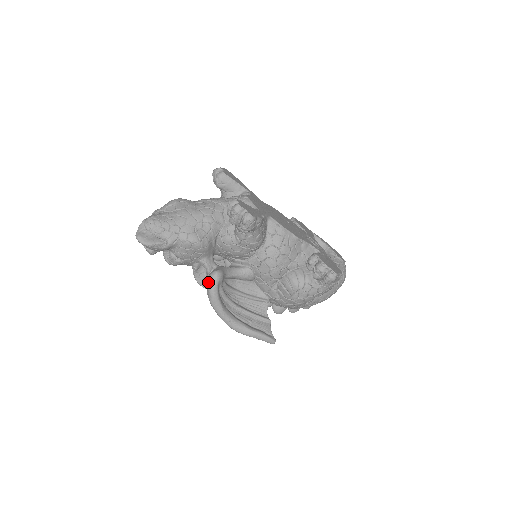
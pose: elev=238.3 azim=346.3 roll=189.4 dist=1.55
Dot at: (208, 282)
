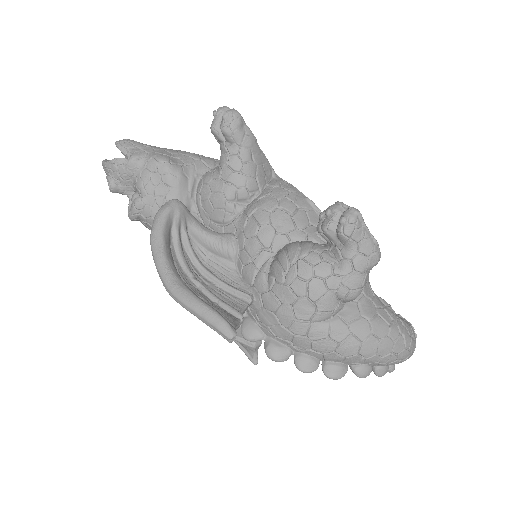
Dot at: (159, 209)
